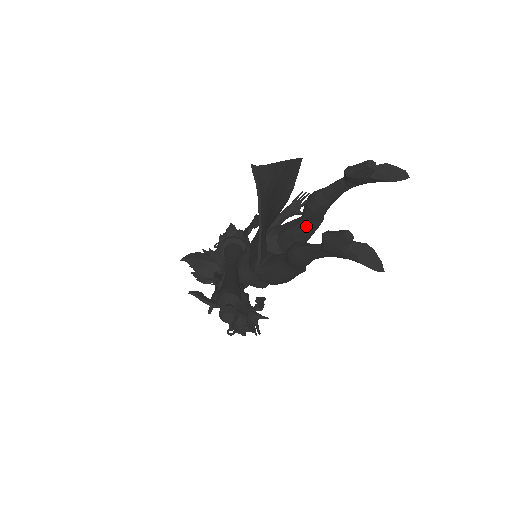
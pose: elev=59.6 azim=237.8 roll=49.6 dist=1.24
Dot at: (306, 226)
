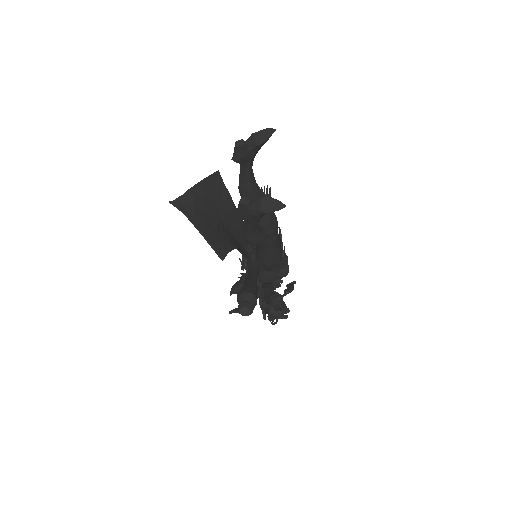
Dot at: occluded
